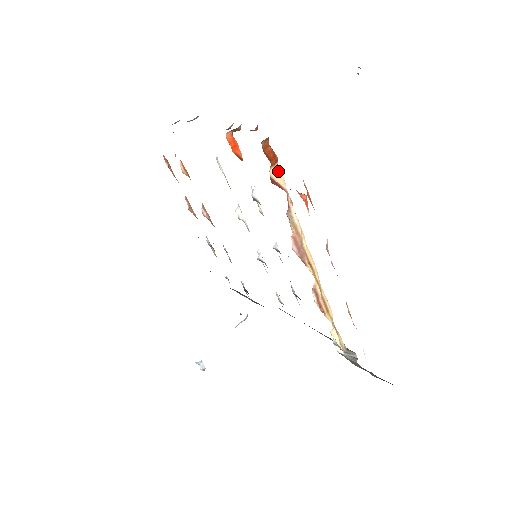
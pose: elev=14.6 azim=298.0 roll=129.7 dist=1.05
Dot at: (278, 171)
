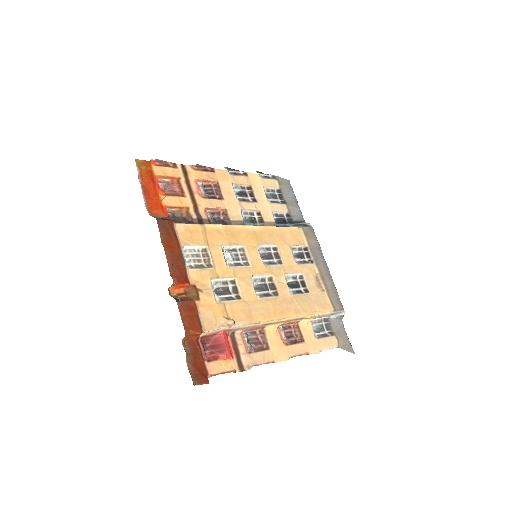
Dot at: (207, 332)
